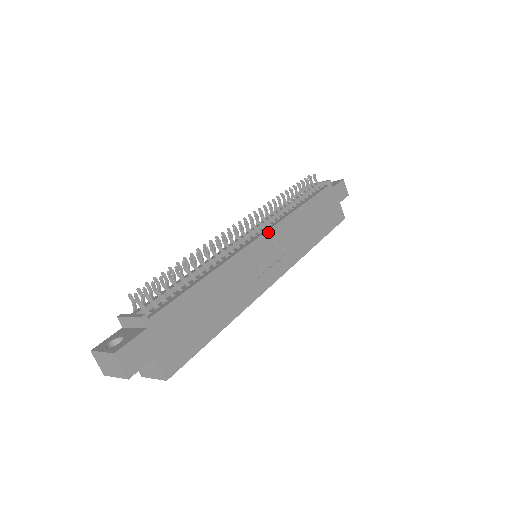
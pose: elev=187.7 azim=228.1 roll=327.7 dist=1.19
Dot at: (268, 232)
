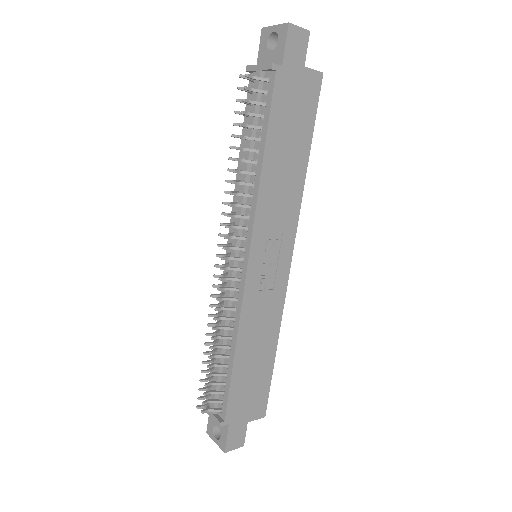
Dot at: (252, 248)
